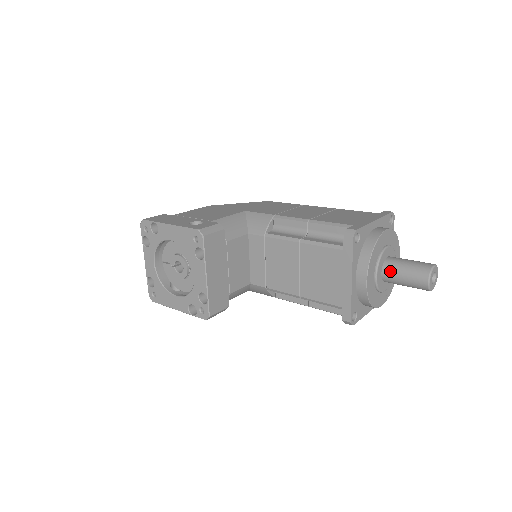
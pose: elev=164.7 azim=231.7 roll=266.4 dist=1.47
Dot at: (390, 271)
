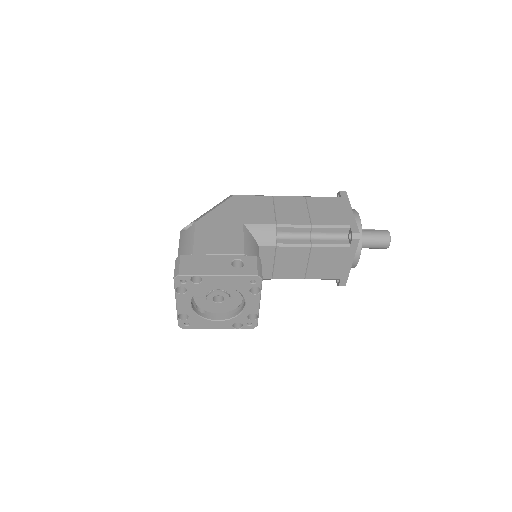
Dot at: (364, 243)
